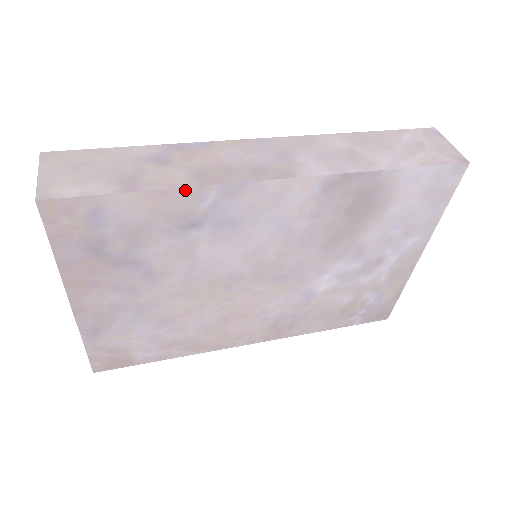
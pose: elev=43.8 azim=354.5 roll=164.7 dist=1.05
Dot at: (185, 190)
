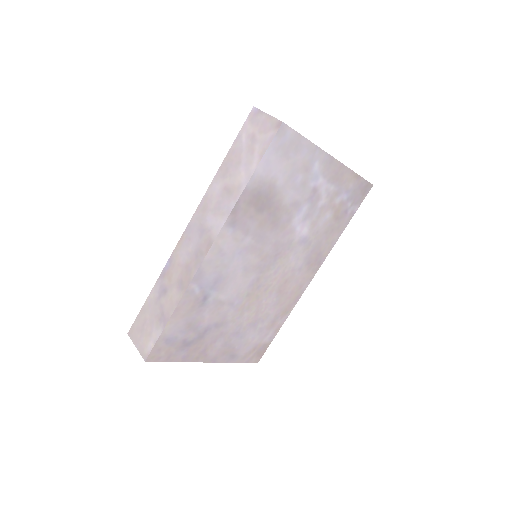
Dot at: (182, 299)
